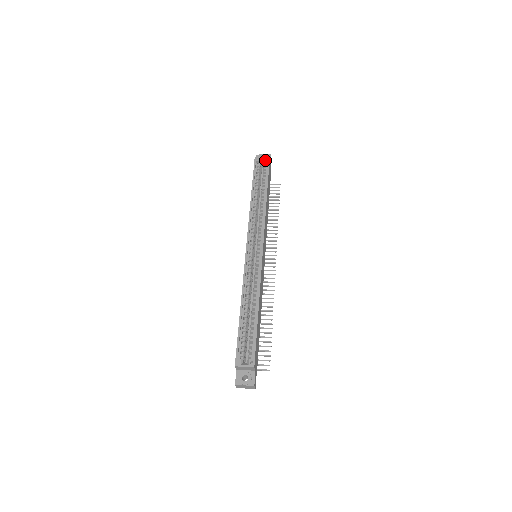
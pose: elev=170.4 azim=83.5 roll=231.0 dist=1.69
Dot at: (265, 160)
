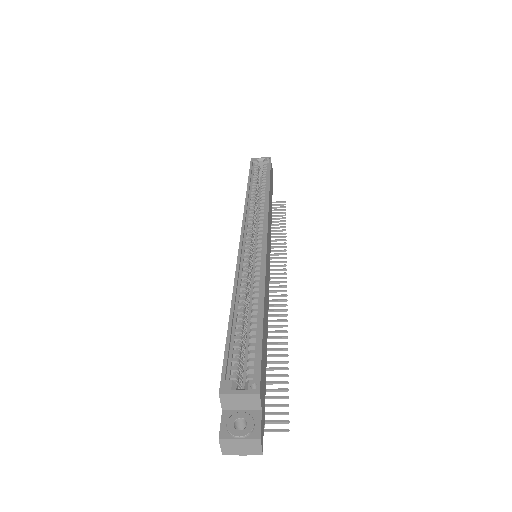
Dot at: (265, 159)
